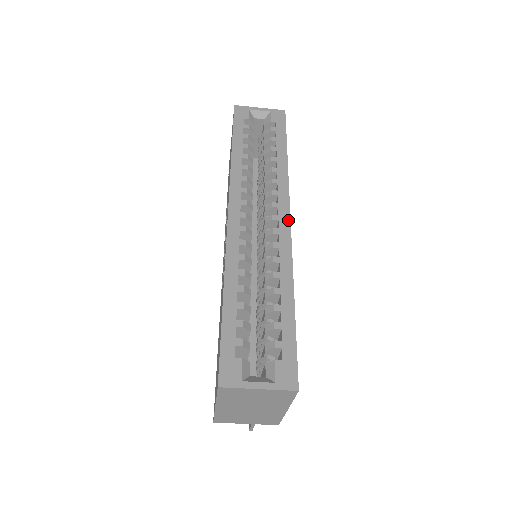
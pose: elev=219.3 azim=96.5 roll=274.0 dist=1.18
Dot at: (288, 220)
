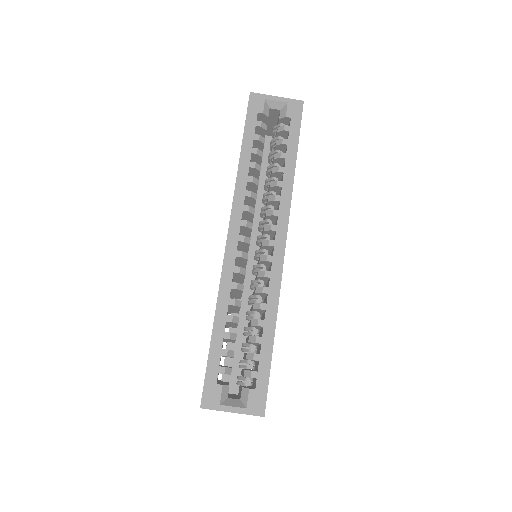
Dot at: (283, 246)
